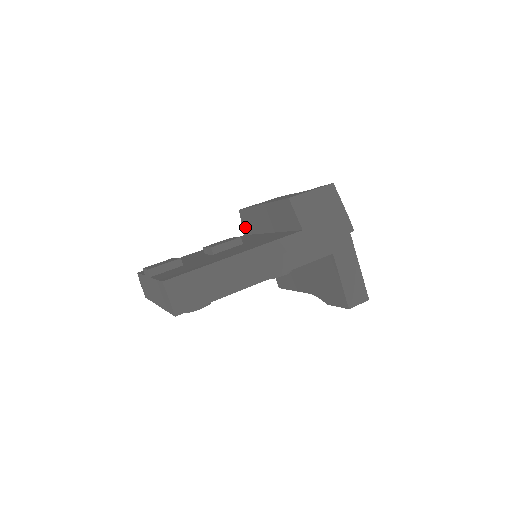
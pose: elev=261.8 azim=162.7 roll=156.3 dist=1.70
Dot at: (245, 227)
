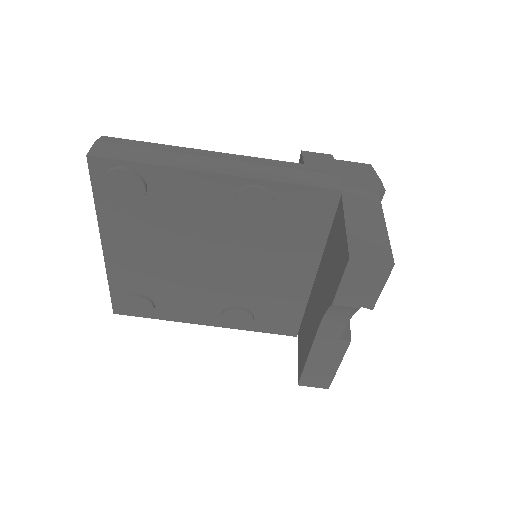
Dot at: occluded
